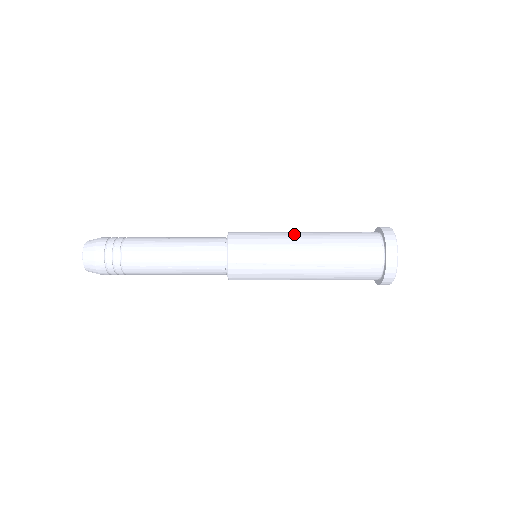
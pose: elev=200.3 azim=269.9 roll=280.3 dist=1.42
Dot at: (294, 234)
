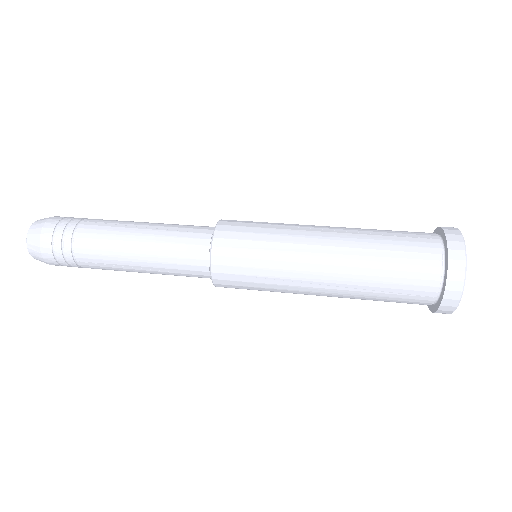
Dot at: (309, 234)
